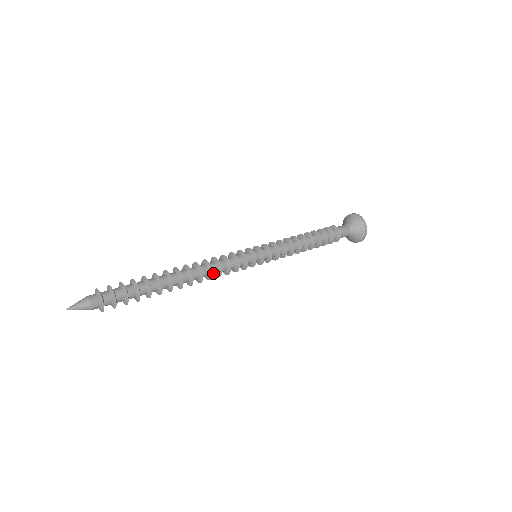
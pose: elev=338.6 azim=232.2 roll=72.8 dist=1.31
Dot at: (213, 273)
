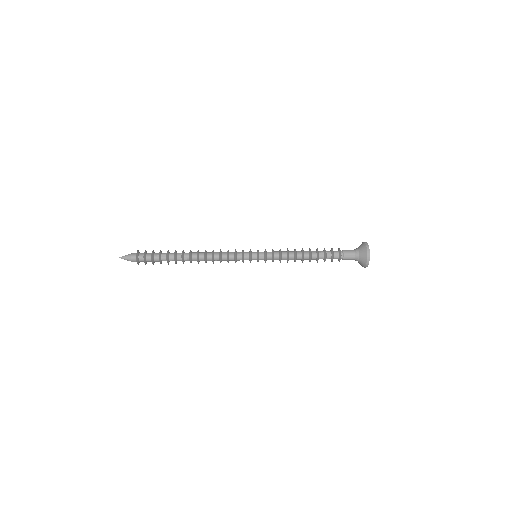
Dot at: (216, 260)
